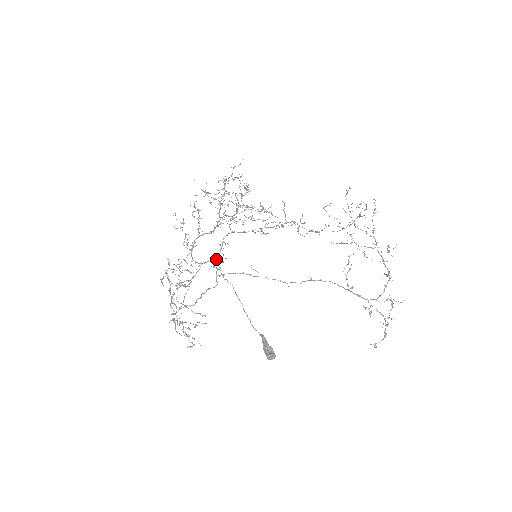
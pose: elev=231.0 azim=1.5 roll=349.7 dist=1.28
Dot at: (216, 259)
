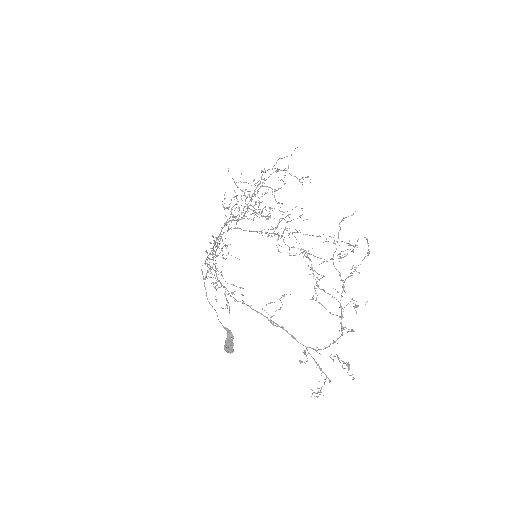
Dot at: (213, 249)
